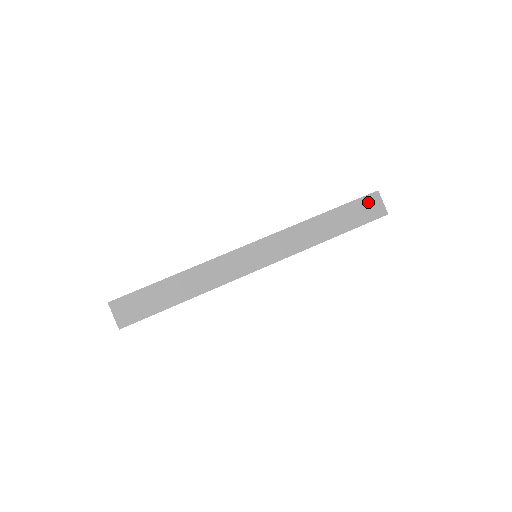
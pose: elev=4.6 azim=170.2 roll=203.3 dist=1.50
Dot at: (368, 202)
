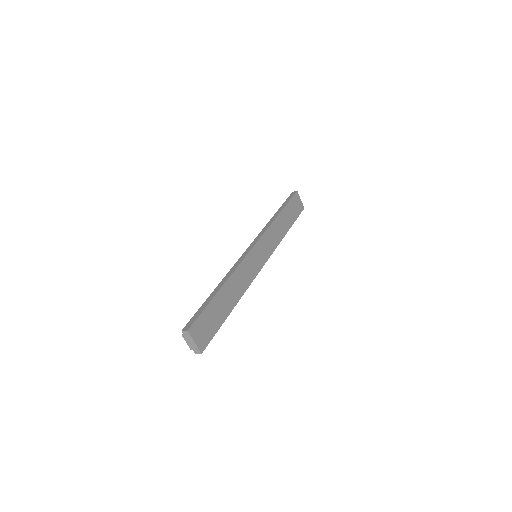
Dot at: (295, 200)
